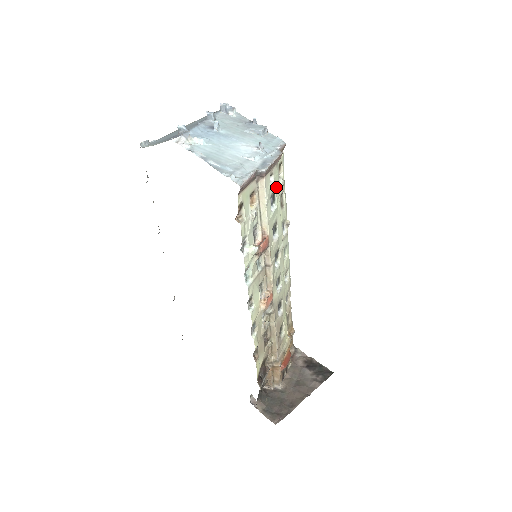
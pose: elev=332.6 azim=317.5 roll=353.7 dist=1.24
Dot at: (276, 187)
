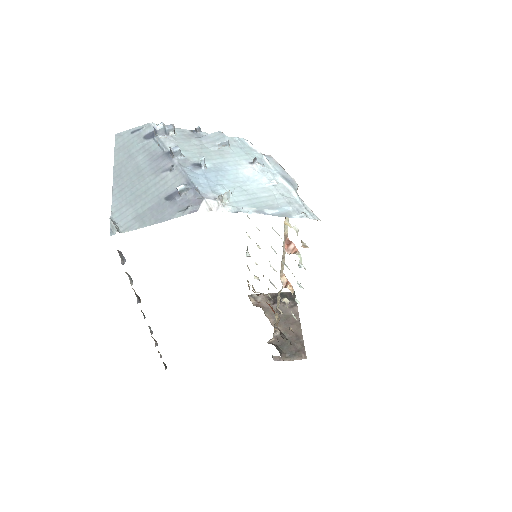
Dot at: occluded
